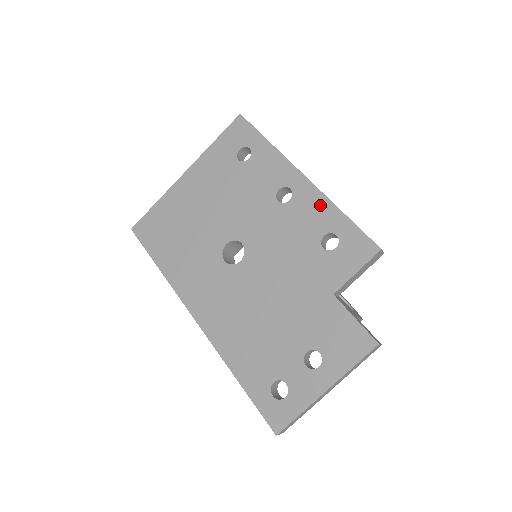
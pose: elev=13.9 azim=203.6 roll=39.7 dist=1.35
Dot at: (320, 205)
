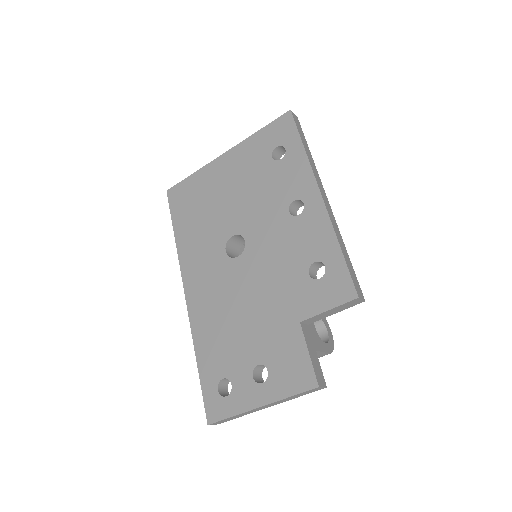
Dot at: (323, 230)
